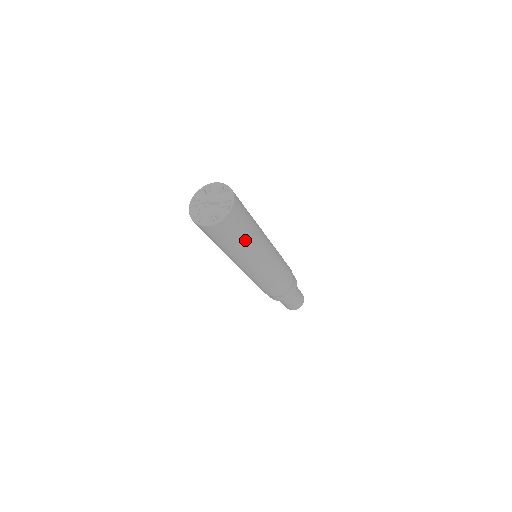
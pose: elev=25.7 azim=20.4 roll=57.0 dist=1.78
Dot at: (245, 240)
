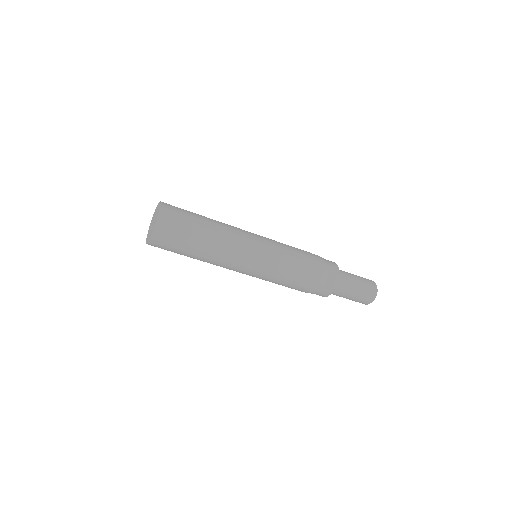
Dot at: (203, 230)
